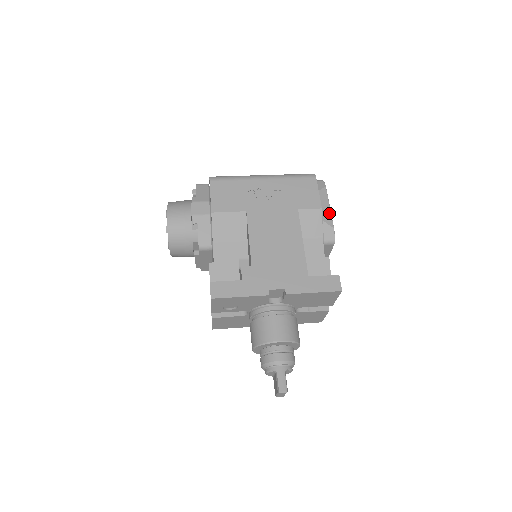
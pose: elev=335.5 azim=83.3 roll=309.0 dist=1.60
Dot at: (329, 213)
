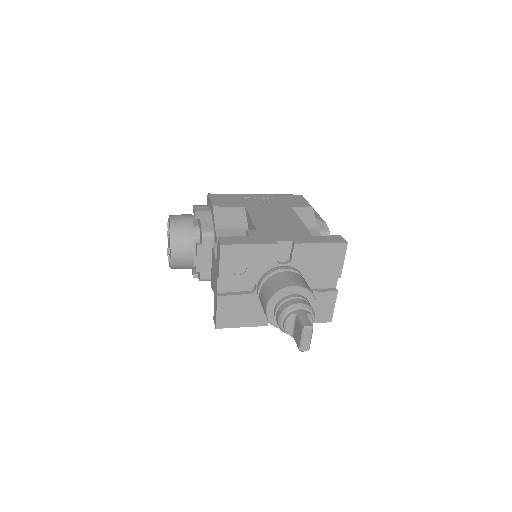
Dot at: (319, 216)
